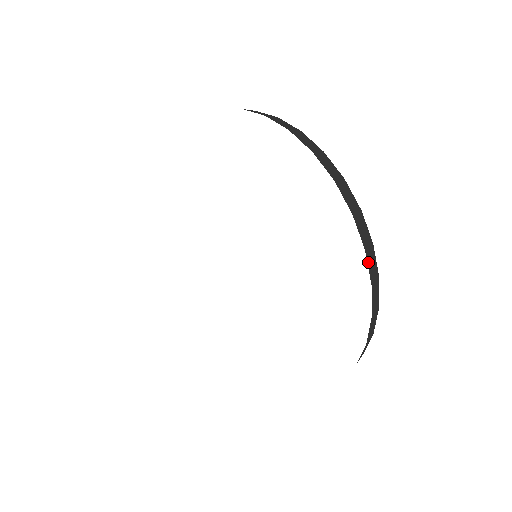
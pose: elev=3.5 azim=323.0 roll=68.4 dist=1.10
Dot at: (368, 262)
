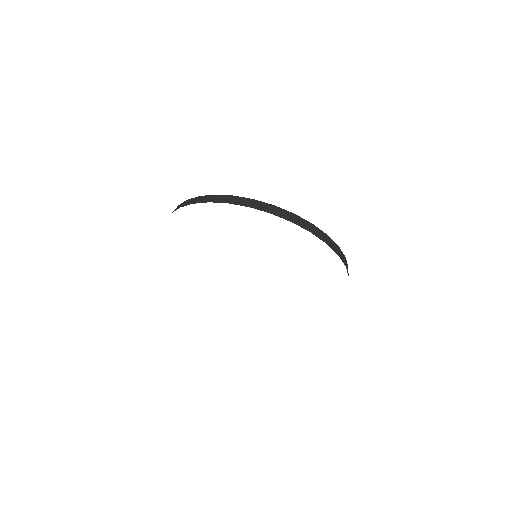
Dot at: occluded
